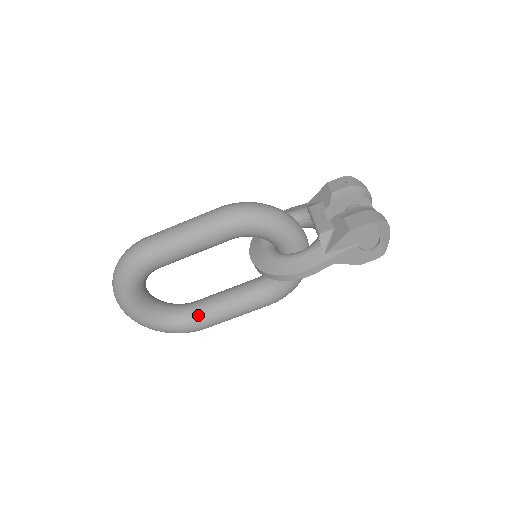
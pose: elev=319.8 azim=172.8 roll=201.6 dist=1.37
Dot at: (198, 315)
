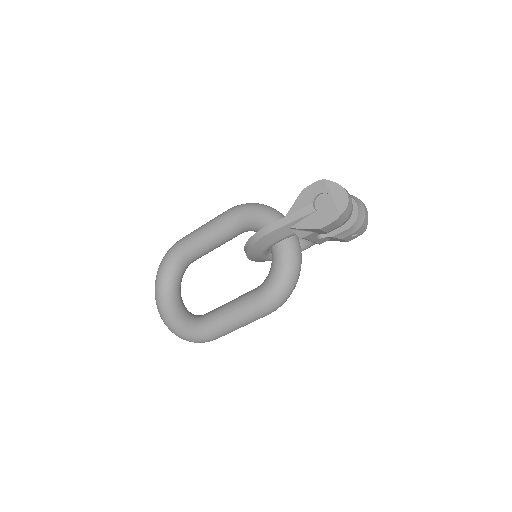
Dot at: (204, 316)
